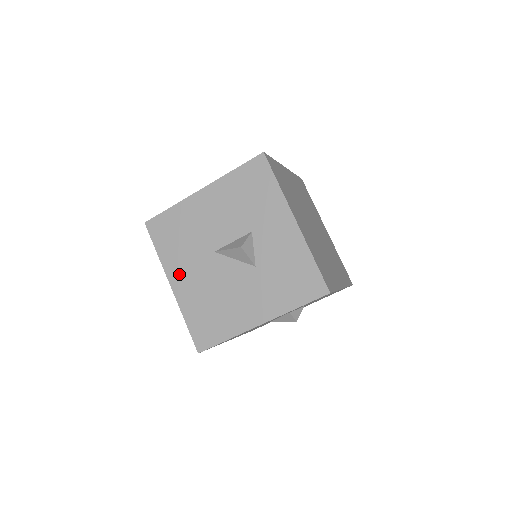
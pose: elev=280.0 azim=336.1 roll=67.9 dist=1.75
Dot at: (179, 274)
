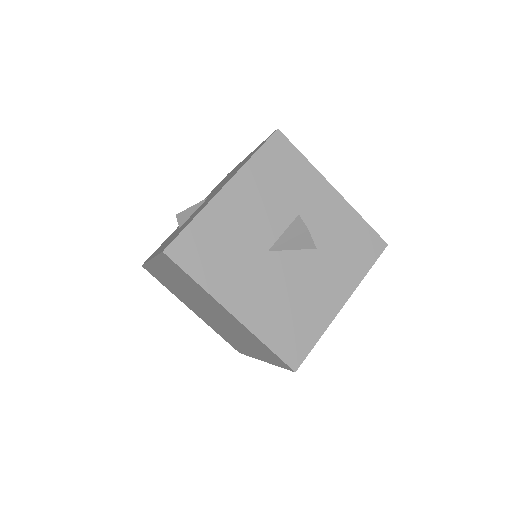
Dot at: (237, 295)
